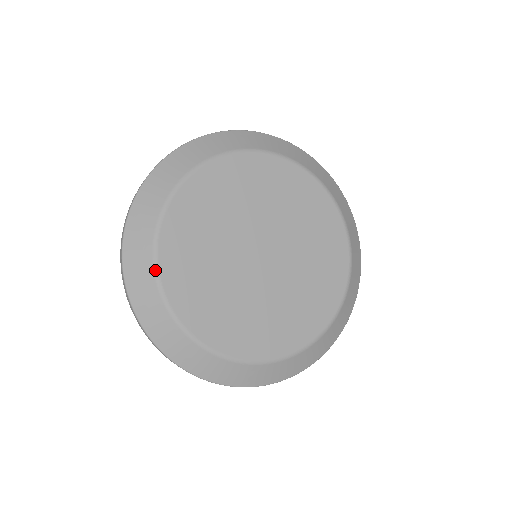
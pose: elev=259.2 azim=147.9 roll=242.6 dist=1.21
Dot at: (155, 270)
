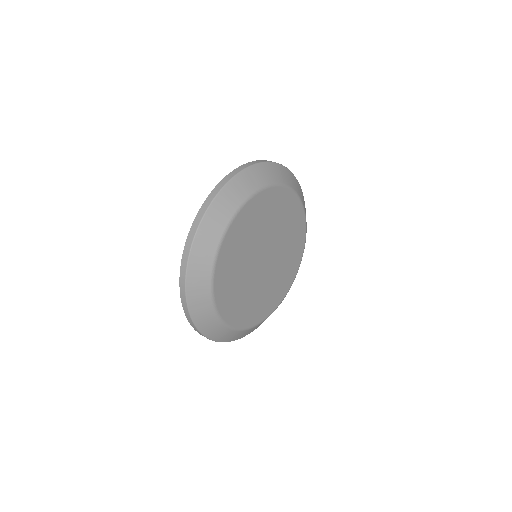
Dot at: (217, 251)
